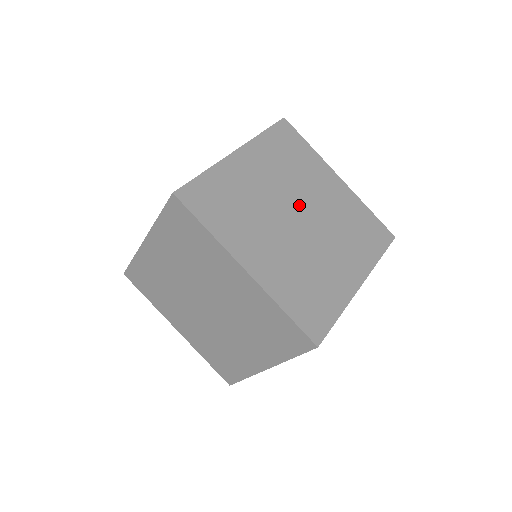
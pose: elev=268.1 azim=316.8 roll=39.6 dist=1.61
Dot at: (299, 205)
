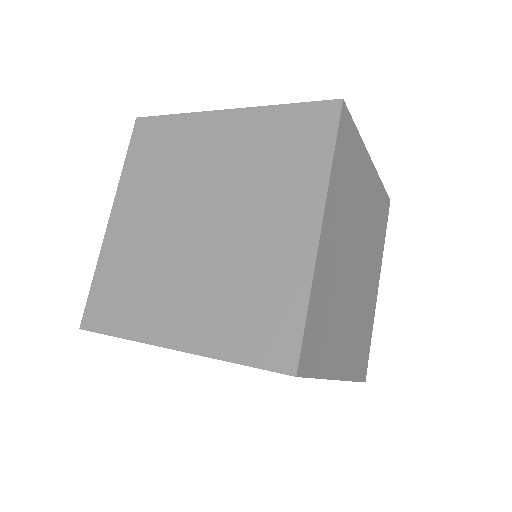
Dot at: (361, 258)
